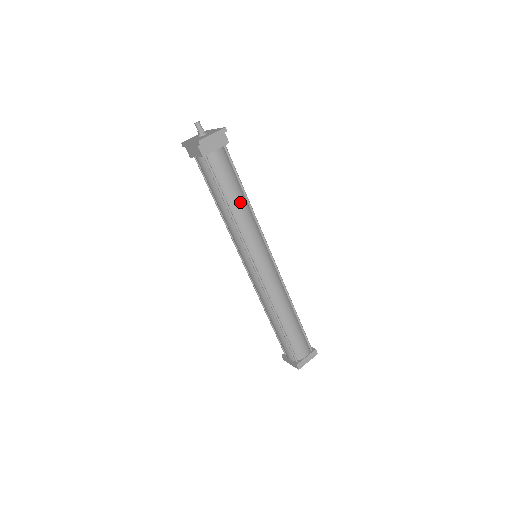
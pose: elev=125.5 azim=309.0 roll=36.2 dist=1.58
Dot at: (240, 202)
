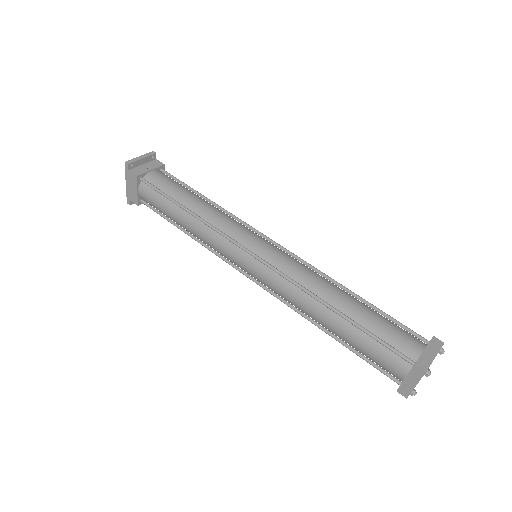
Dot at: (199, 201)
